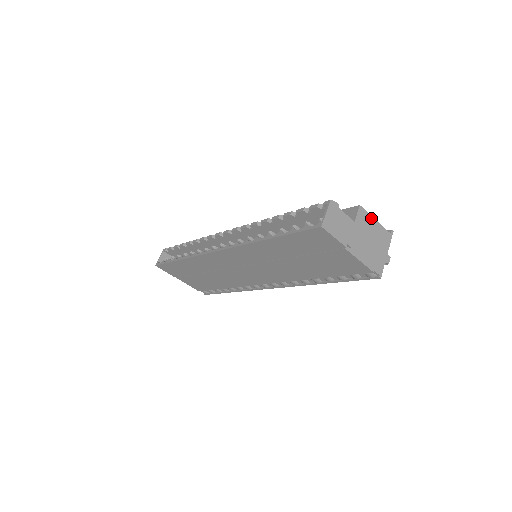
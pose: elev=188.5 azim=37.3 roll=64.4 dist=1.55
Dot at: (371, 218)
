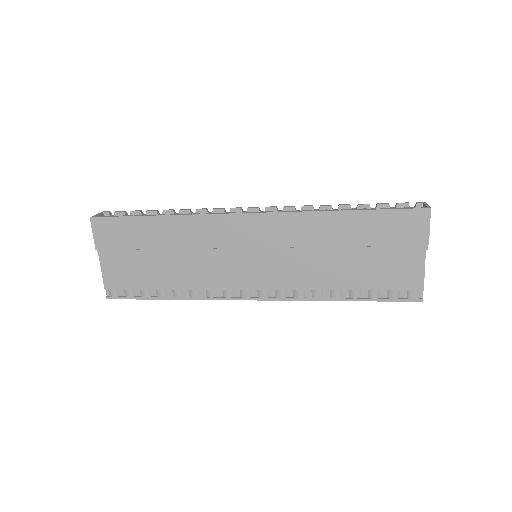
Dot at: occluded
